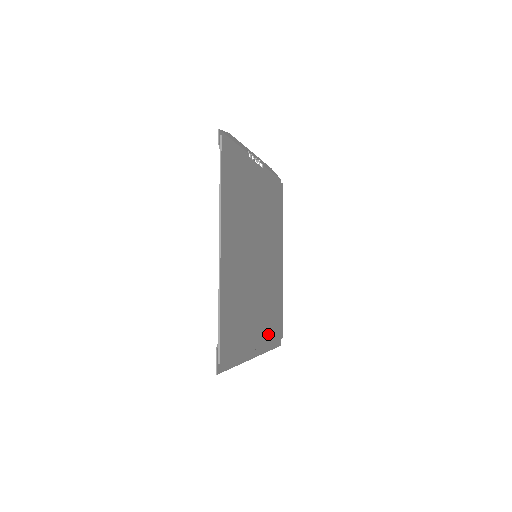
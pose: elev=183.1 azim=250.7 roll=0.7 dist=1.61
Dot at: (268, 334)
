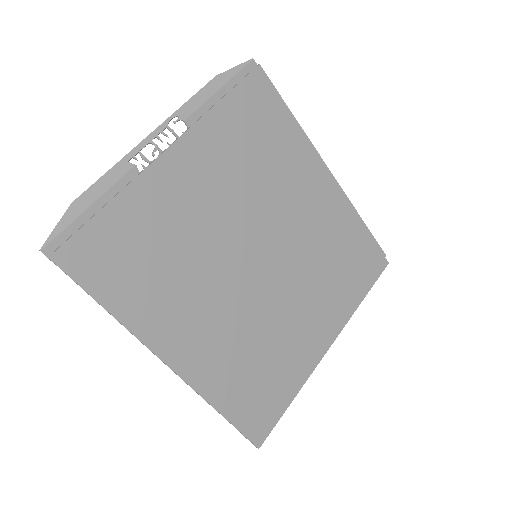
Dot at: (343, 298)
